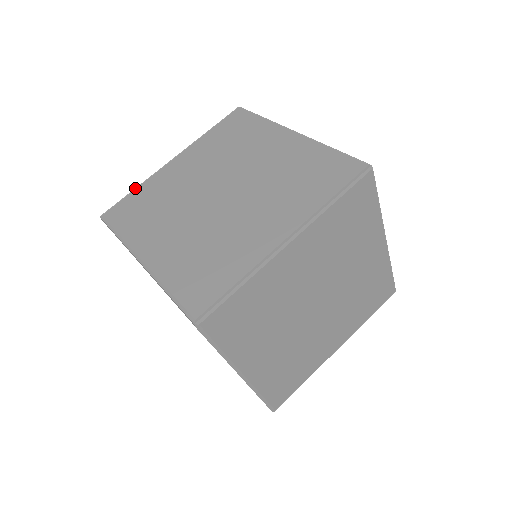
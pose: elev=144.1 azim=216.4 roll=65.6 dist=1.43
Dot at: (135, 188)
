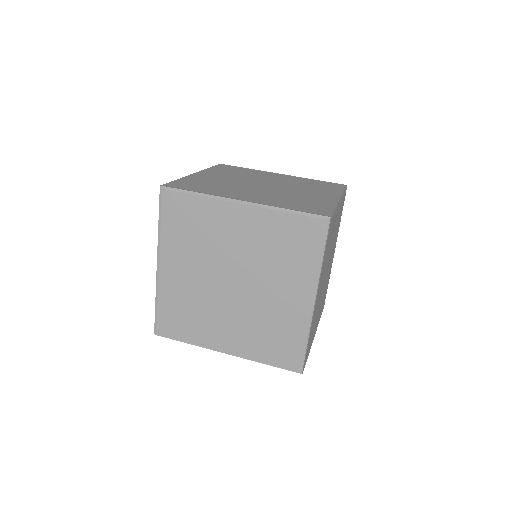
Dot at: occluded
